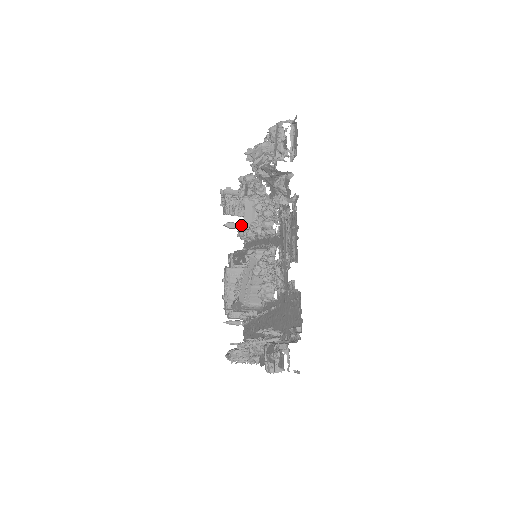
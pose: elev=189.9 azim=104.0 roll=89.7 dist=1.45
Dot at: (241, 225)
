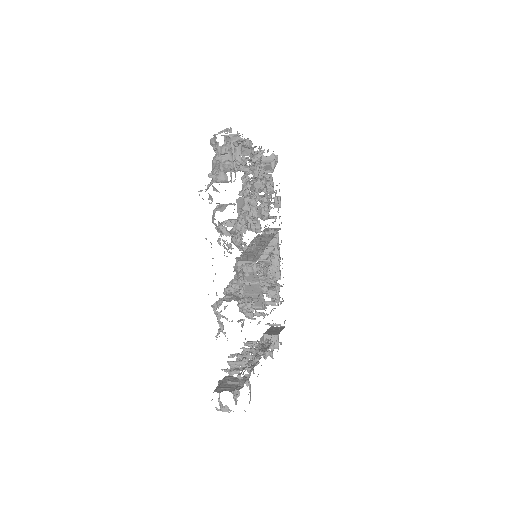
Dot at: occluded
